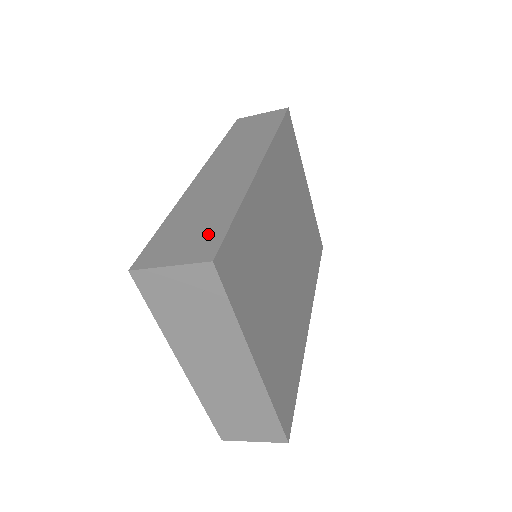
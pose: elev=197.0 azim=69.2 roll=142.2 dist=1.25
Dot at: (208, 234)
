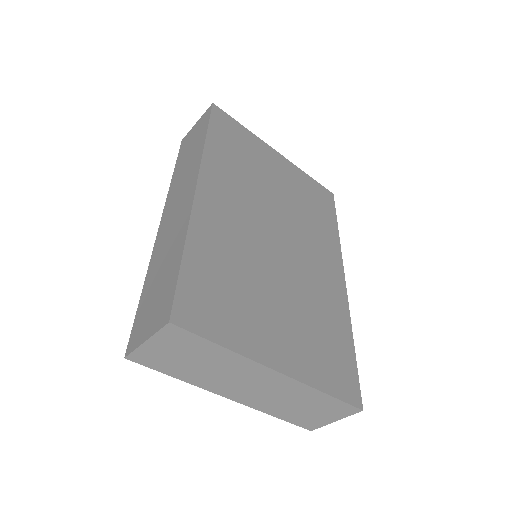
Dot at: (166, 292)
